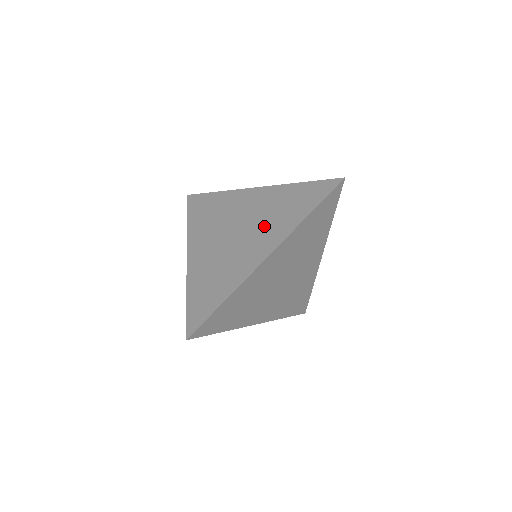
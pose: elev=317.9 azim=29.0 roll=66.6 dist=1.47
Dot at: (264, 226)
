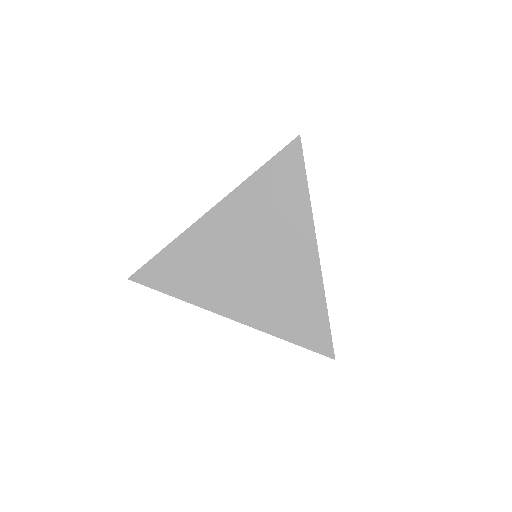
Dot at: occluded
